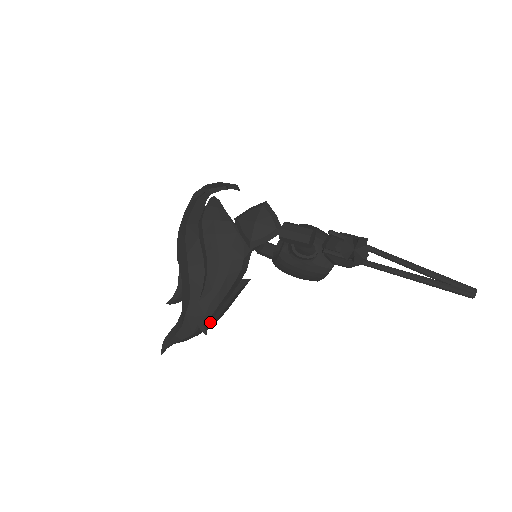
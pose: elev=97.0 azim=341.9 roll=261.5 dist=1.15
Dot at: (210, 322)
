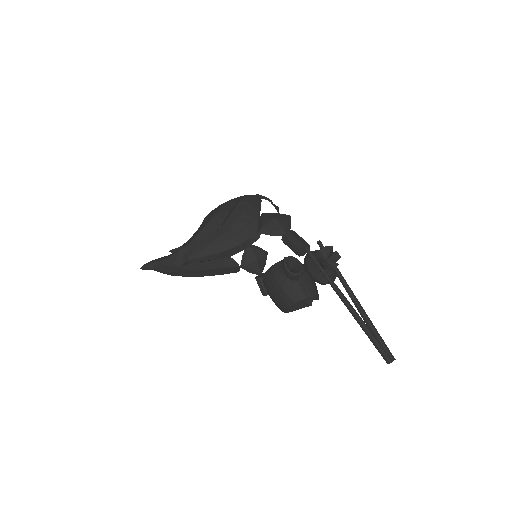
Dot at: (192, 262)
